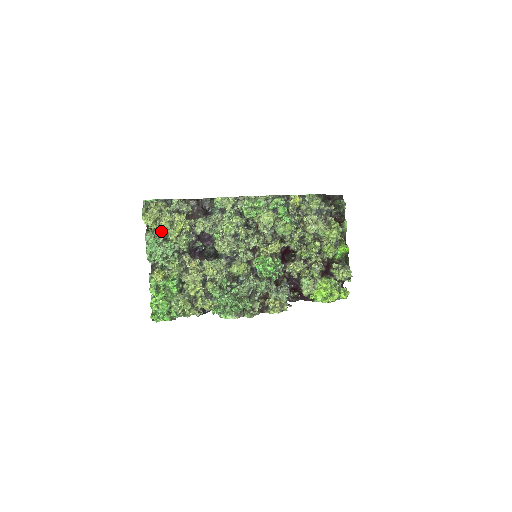
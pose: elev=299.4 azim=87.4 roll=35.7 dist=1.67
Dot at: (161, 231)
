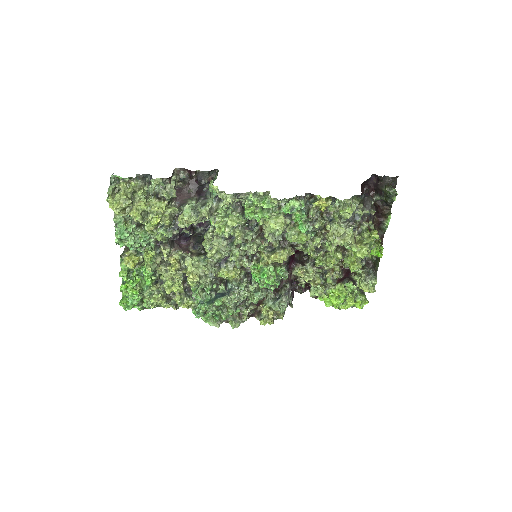
Dot at: occluded
